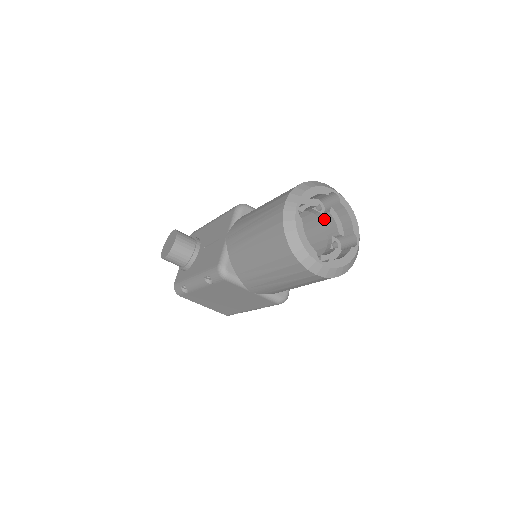
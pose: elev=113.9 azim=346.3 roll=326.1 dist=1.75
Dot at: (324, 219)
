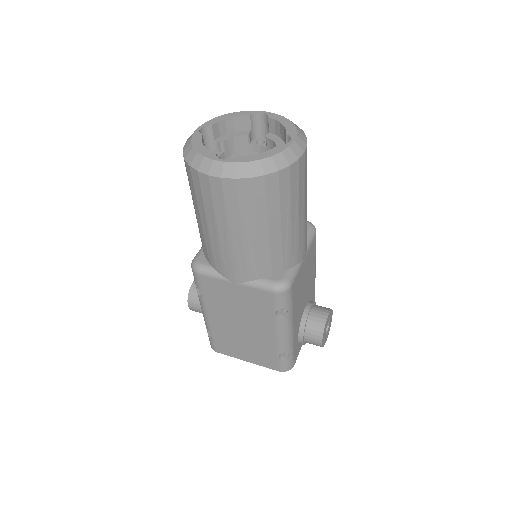
Dot at: occluded
